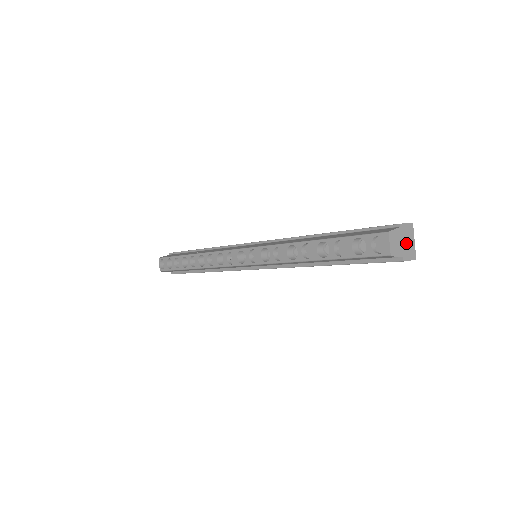
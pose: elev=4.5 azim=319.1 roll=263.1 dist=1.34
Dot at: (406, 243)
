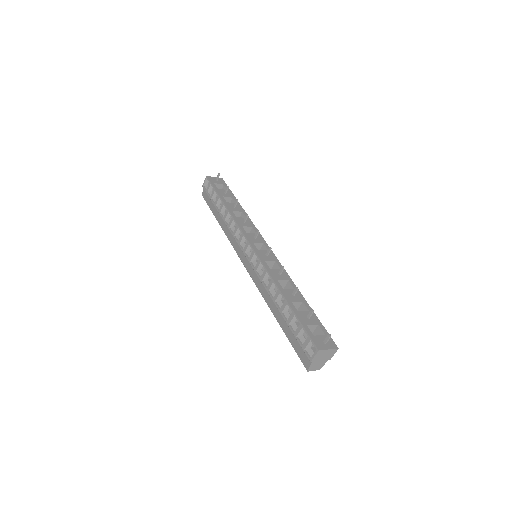
Dot at: (324, 357)
